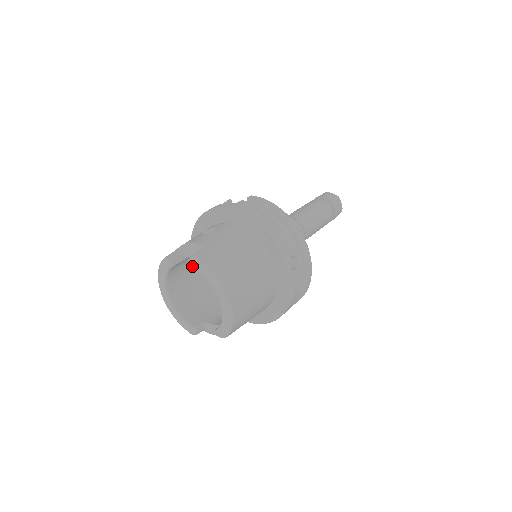
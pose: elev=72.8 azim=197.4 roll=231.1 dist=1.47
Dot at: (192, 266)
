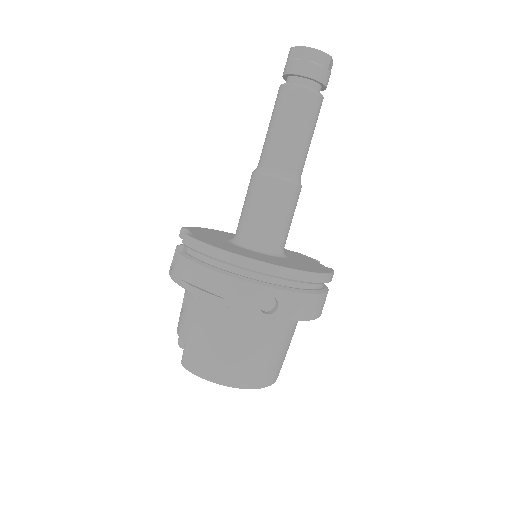
Dot at: occluded
